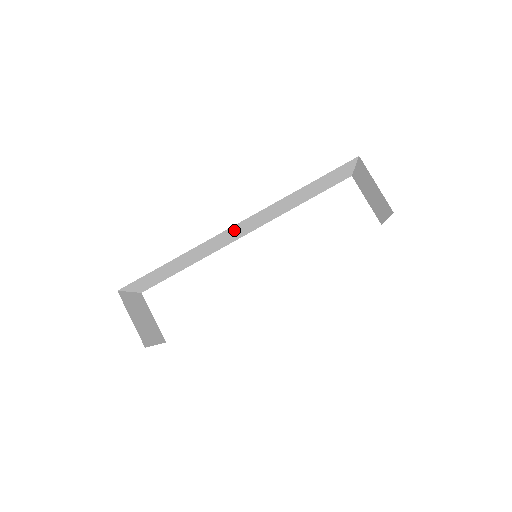
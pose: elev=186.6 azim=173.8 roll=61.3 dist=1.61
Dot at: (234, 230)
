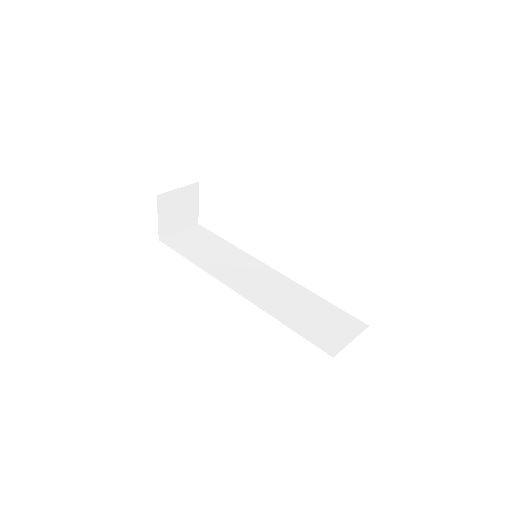
Dot at: occluded
